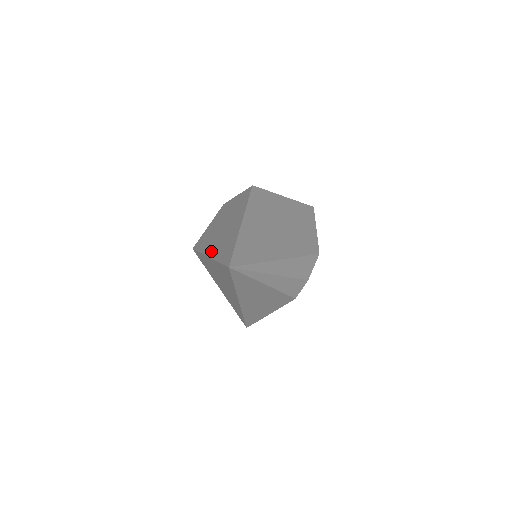
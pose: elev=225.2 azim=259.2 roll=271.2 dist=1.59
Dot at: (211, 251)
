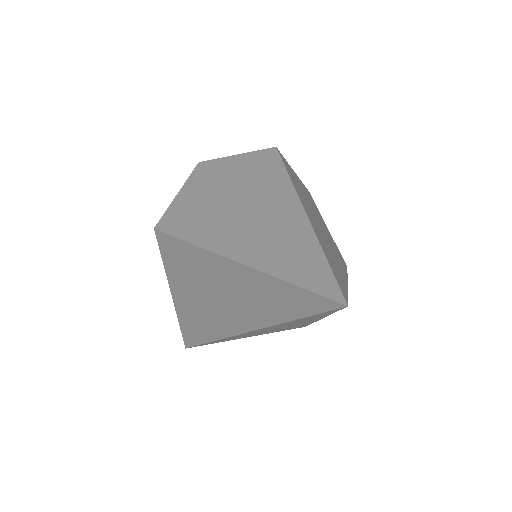
Dot at: (236, 250)
